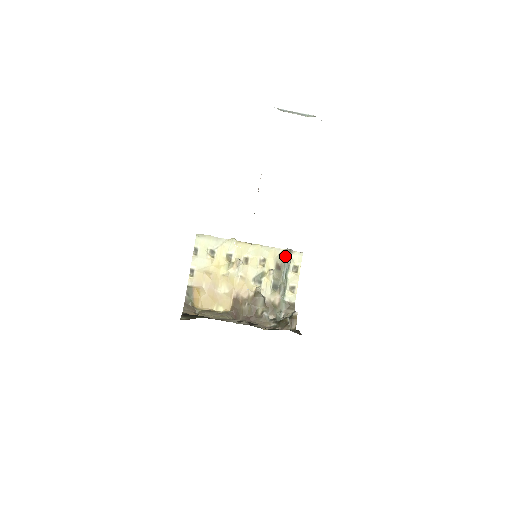
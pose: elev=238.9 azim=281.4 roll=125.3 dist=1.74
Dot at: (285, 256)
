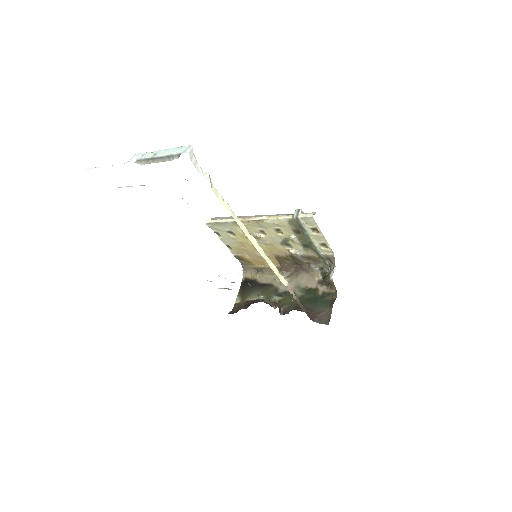
Dot at: (296, 223)
